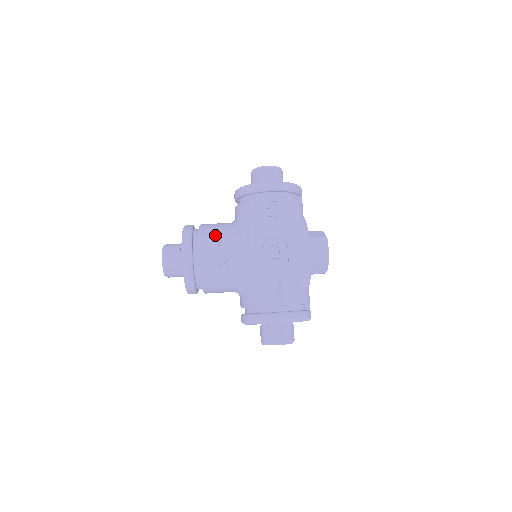
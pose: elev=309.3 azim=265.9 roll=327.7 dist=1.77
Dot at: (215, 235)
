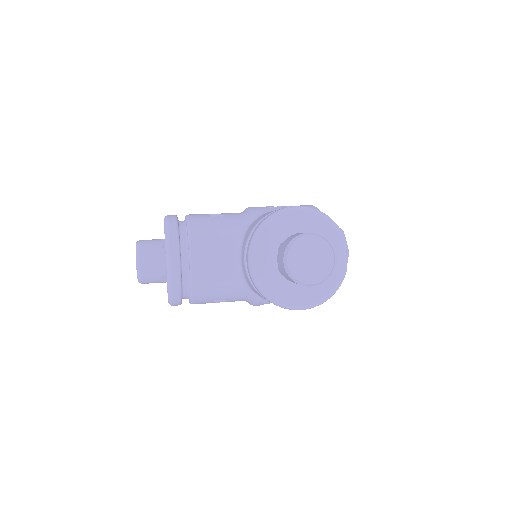
Dot at: occluded
